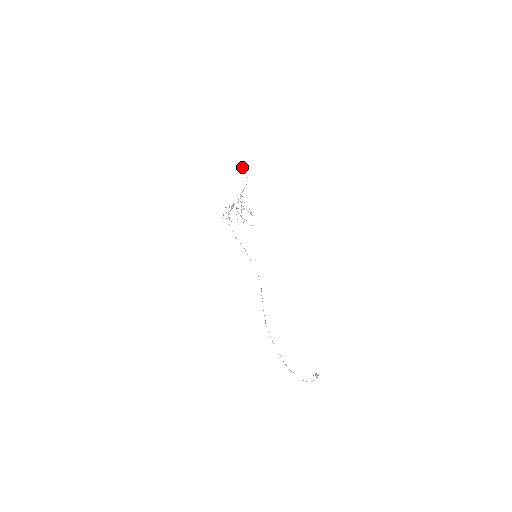
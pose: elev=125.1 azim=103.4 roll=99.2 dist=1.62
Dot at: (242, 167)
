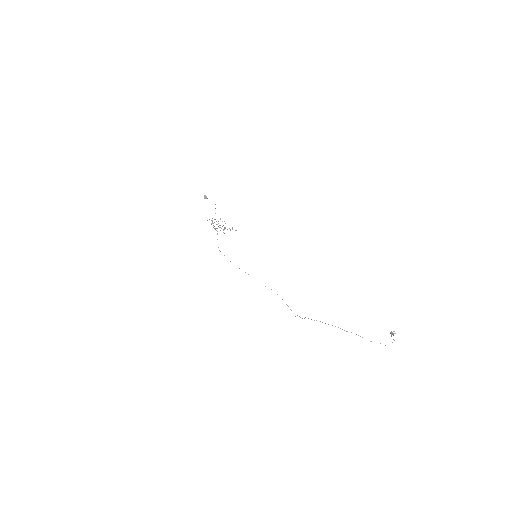
Dot at: (205, 197)
